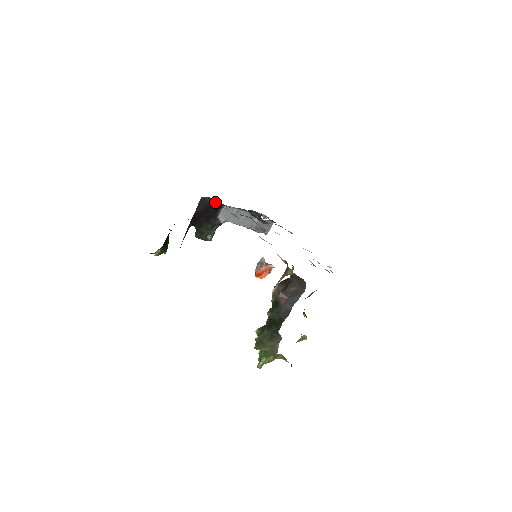
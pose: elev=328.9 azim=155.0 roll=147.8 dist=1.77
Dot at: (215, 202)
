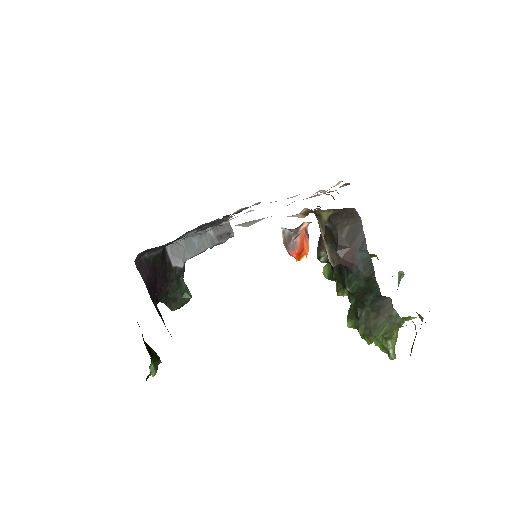
Dot at: (153, 252)
